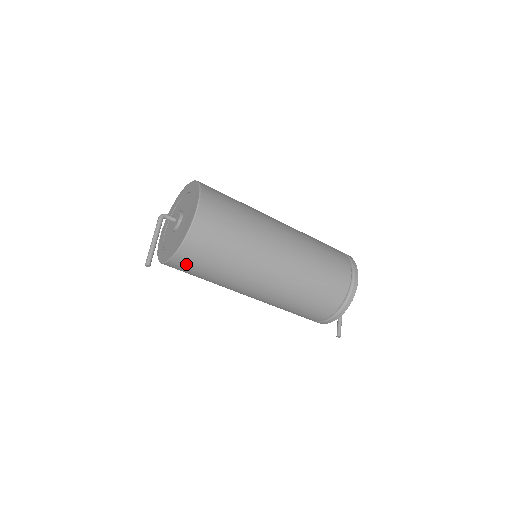
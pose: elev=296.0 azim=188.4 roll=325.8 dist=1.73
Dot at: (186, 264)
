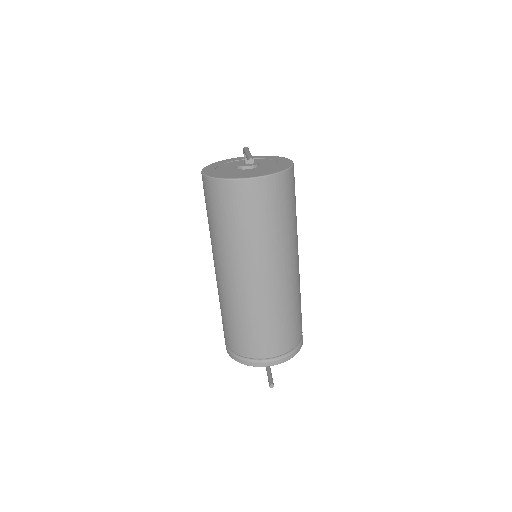
Dot at: (262, 194)
